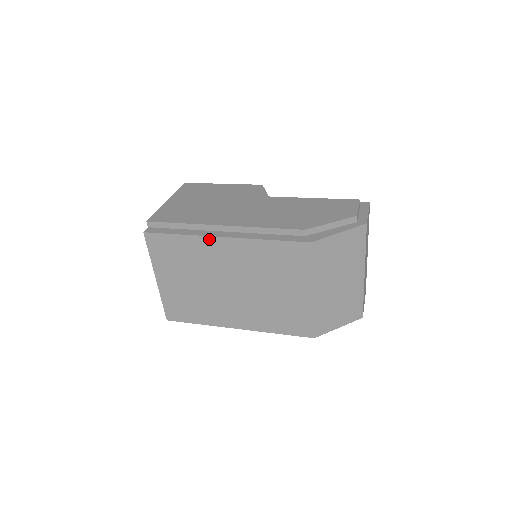
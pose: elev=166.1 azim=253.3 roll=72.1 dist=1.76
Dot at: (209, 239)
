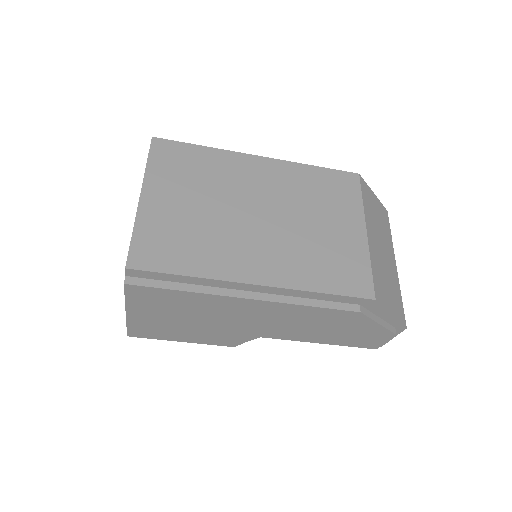
Dot at: (242, 156)
